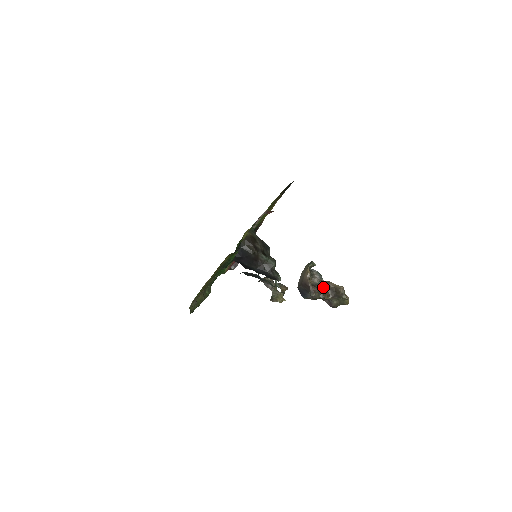
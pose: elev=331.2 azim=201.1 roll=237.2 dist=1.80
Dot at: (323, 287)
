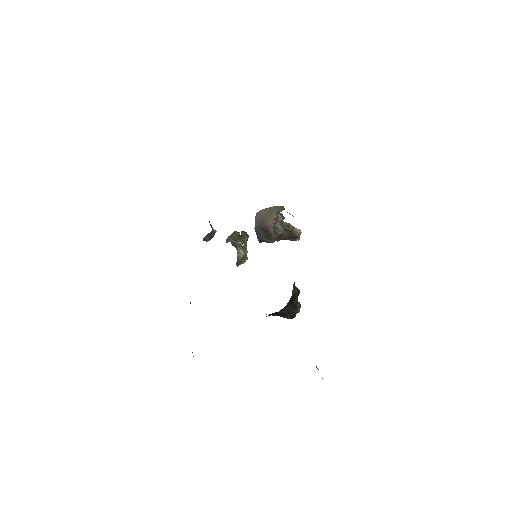
Dot at: (283, 232)
